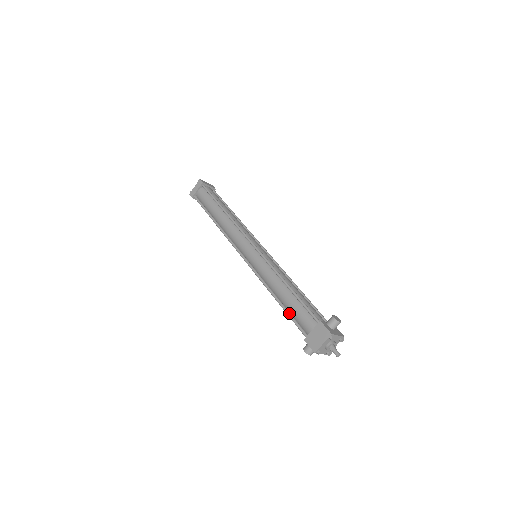
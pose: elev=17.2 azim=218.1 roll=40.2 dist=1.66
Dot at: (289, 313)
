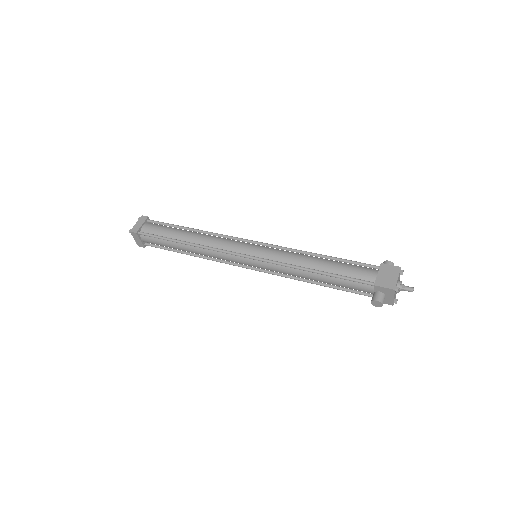
Dot at: (339, 274)
